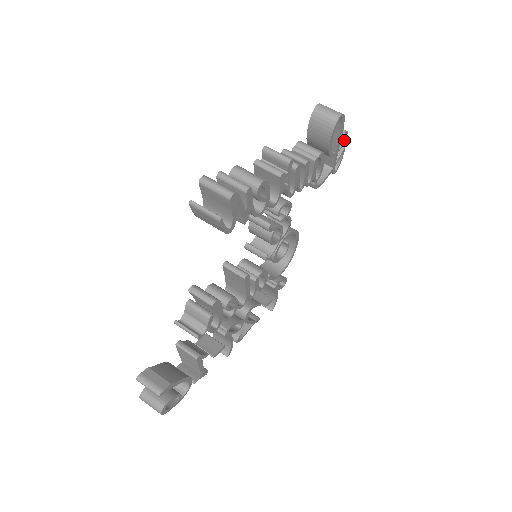
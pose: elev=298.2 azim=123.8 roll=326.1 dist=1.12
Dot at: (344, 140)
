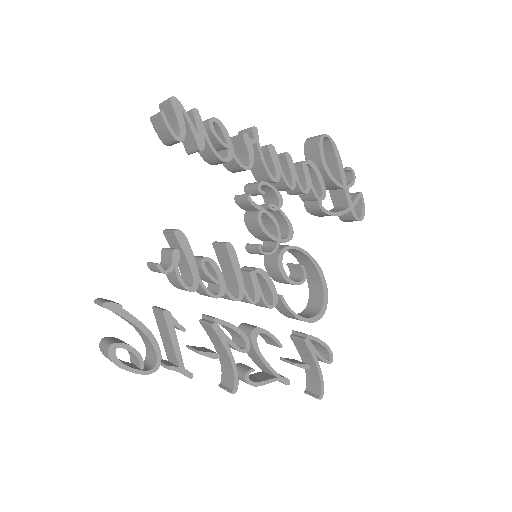
Dot at: (353, 179)
